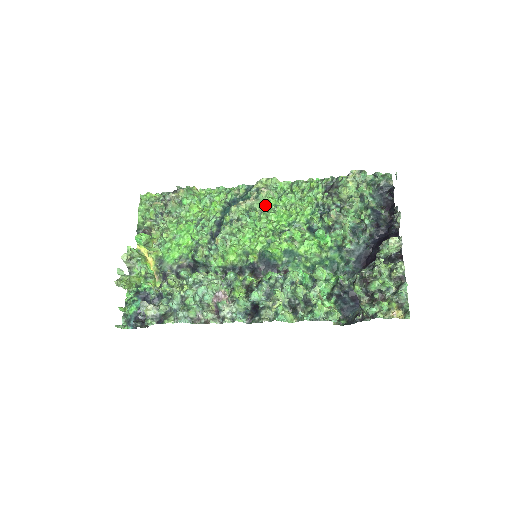
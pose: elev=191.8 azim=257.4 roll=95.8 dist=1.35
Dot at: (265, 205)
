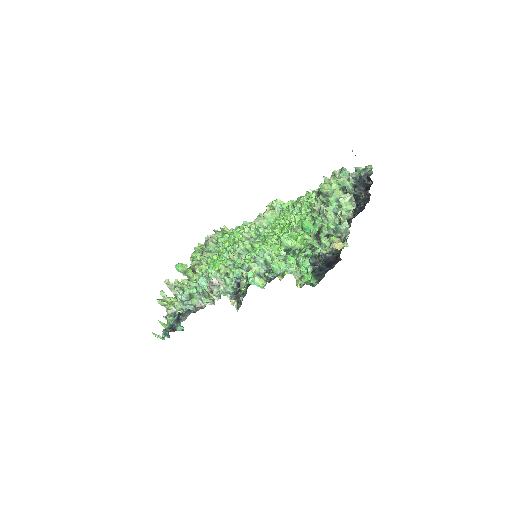
Dot at: (273, 223)
